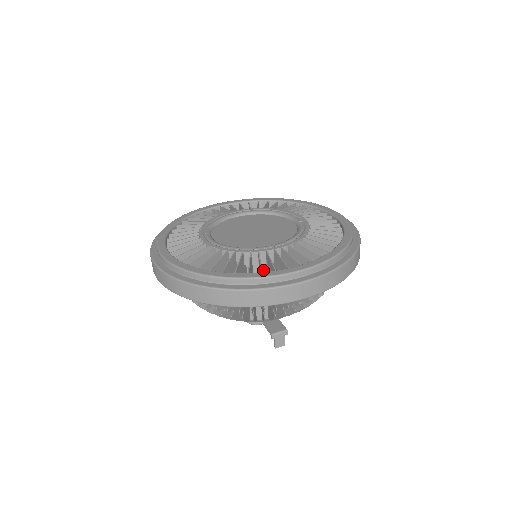
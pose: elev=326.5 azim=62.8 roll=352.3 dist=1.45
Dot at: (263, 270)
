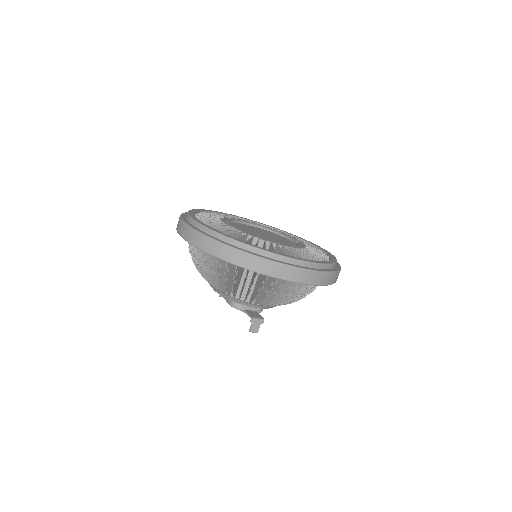
Dot at: occluded
